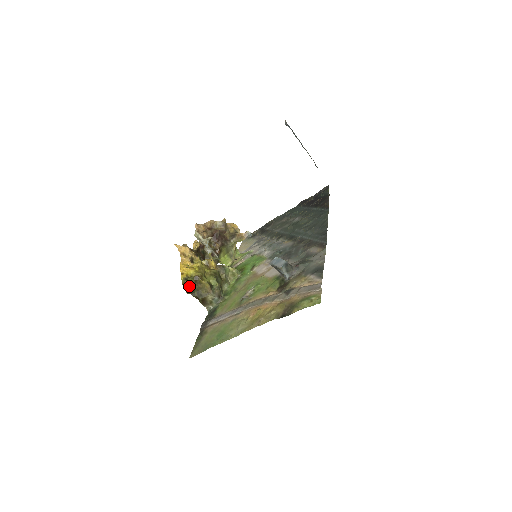
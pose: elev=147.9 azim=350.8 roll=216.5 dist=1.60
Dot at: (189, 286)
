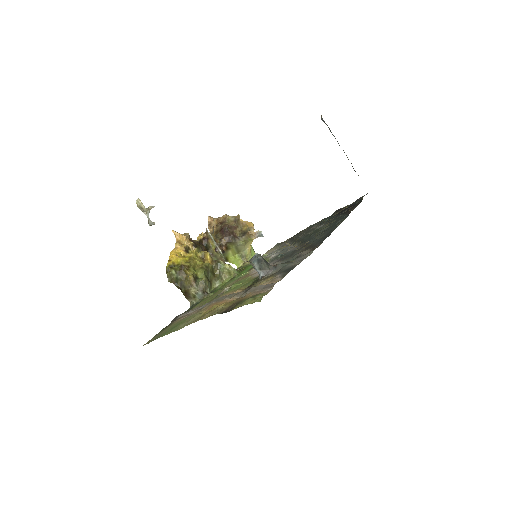
Dot at: (172, 274)
